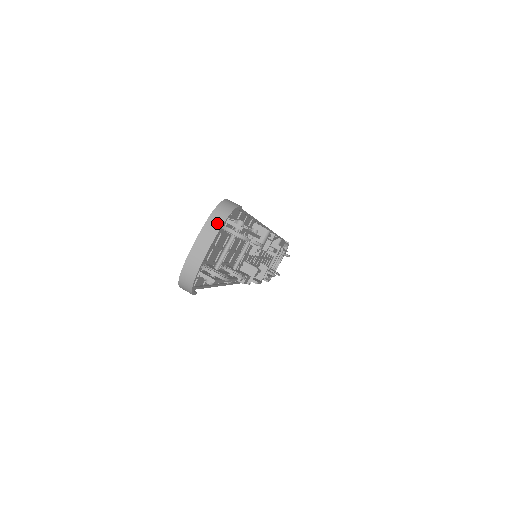
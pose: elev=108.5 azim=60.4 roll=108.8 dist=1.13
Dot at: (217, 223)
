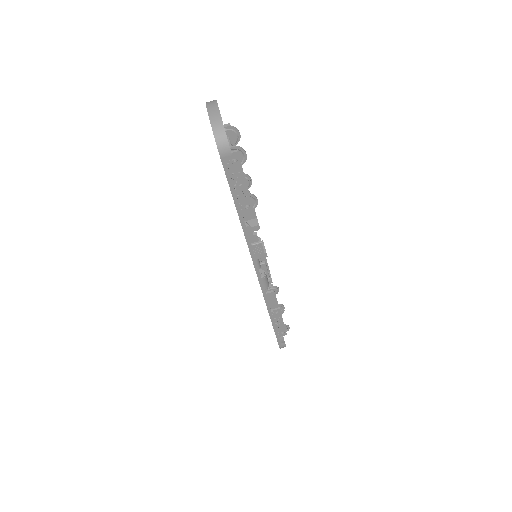
Dot at: (213, 102)
